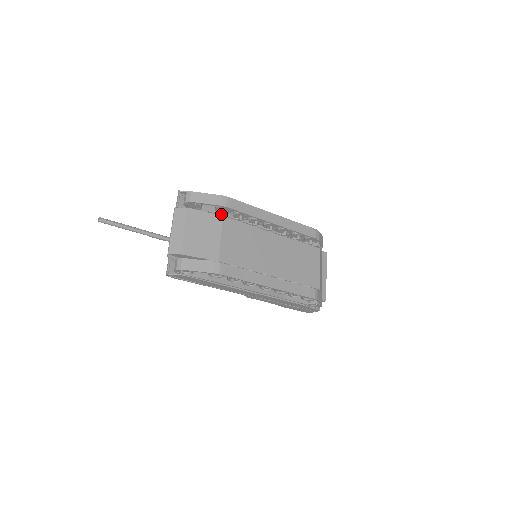
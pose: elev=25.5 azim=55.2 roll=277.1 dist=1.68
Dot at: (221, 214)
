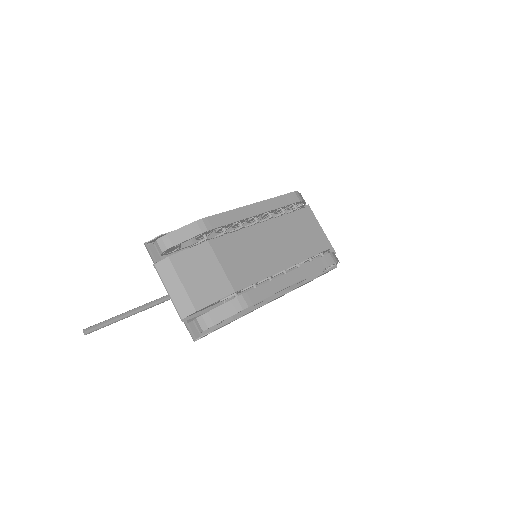
Dot at: (205, 240)
